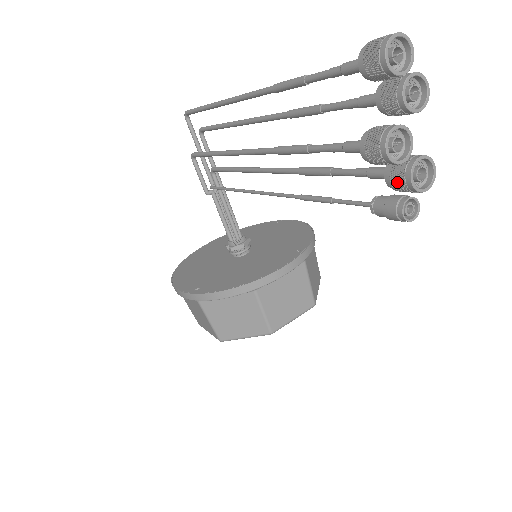
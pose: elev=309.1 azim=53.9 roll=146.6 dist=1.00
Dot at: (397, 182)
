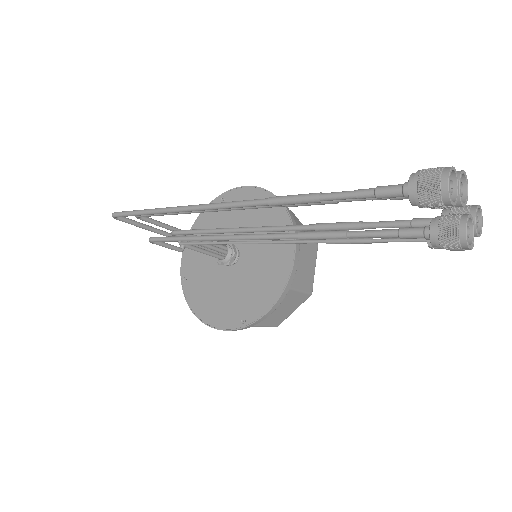
Dot at: occluded
